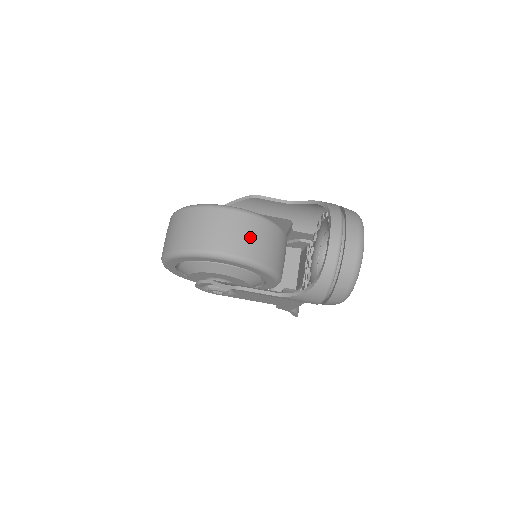
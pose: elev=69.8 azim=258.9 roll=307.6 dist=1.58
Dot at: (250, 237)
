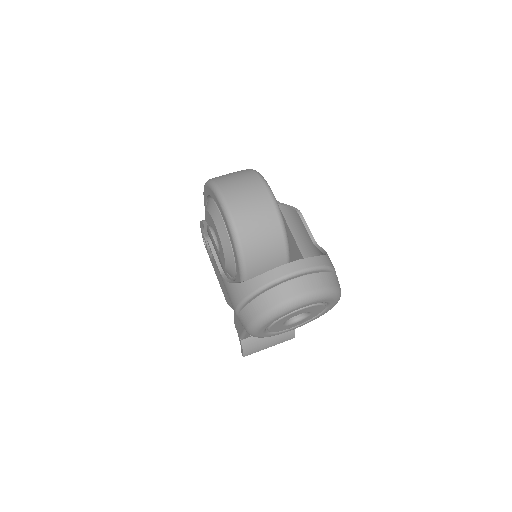
Dot at: (256, 219)
